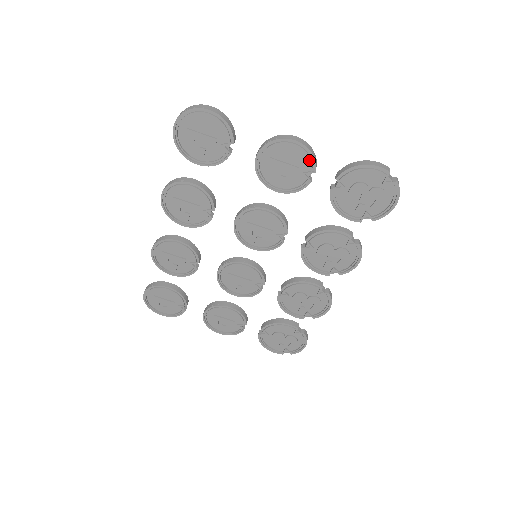
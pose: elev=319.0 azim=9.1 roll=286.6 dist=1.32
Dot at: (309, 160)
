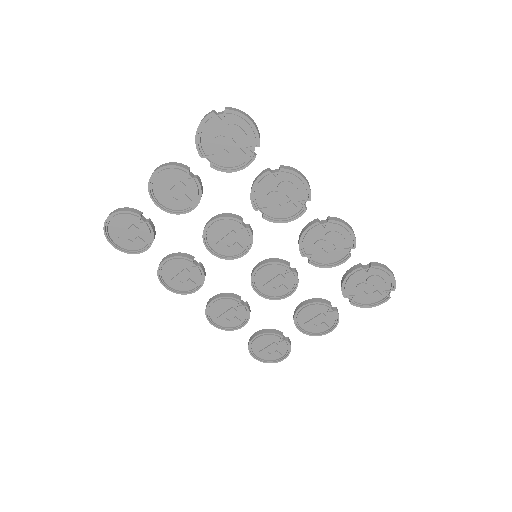
Dot at: (177, 170)
